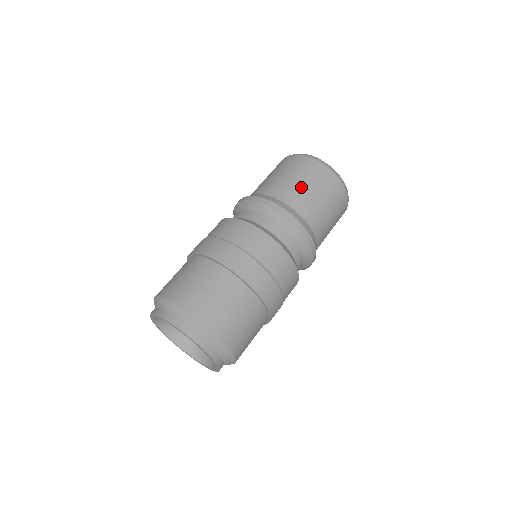
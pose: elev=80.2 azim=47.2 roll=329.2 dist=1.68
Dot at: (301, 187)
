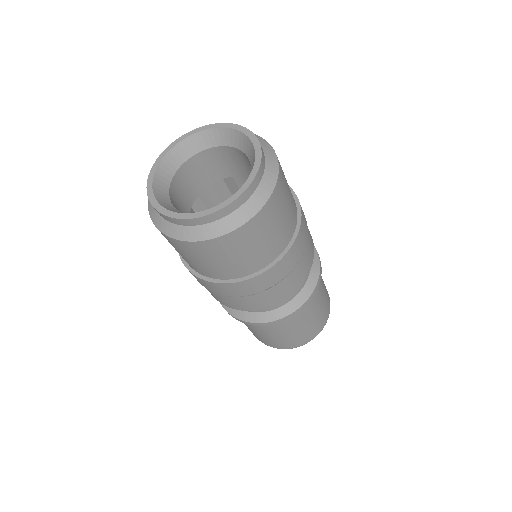
Dot at: occluded
